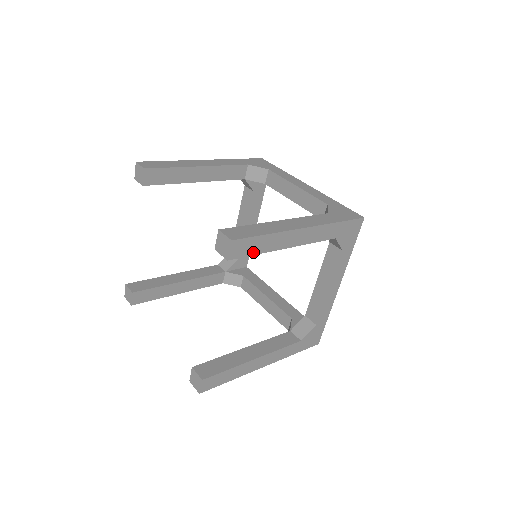
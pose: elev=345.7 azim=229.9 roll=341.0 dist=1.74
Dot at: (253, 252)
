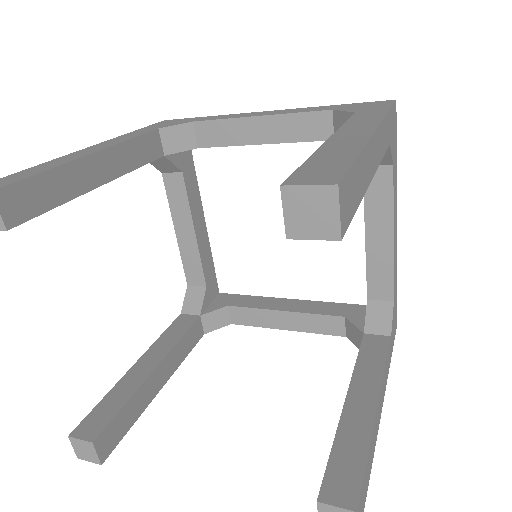
Dot at: (355, 203)
